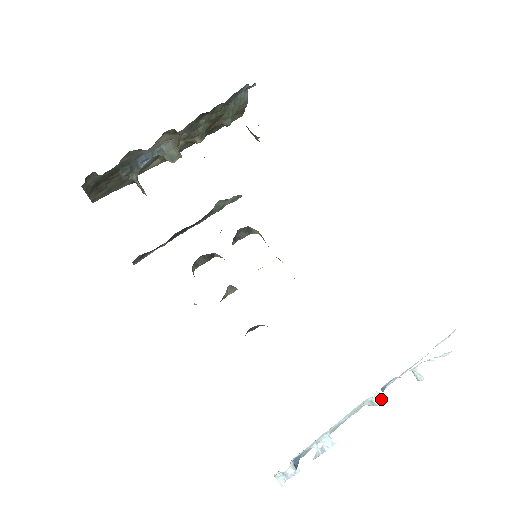
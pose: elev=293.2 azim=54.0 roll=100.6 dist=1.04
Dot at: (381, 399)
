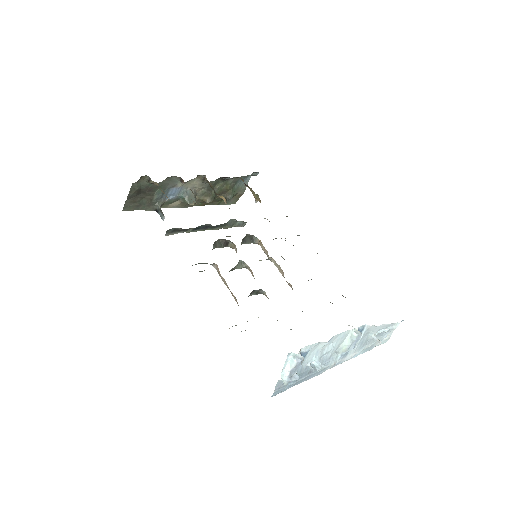
Dot at: (359, 333)
